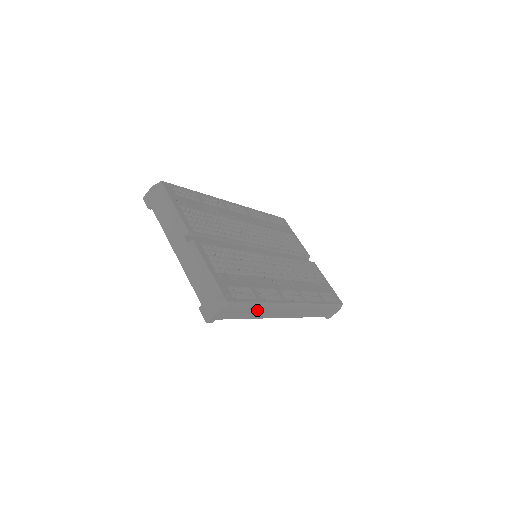
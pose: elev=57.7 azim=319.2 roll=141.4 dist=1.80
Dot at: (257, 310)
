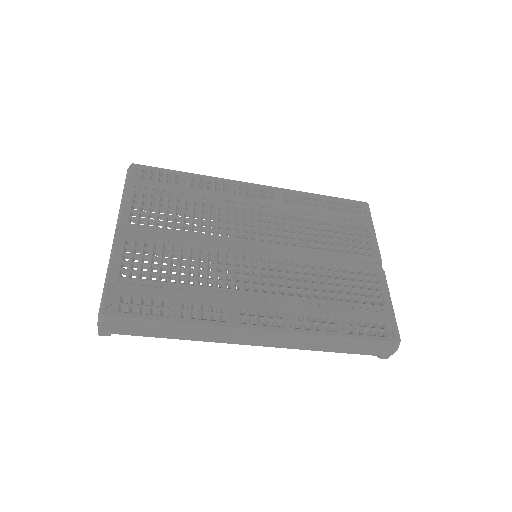
Dot at: (178, 330)
